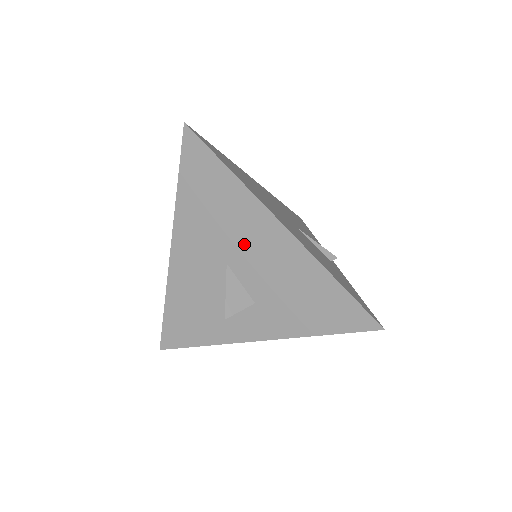
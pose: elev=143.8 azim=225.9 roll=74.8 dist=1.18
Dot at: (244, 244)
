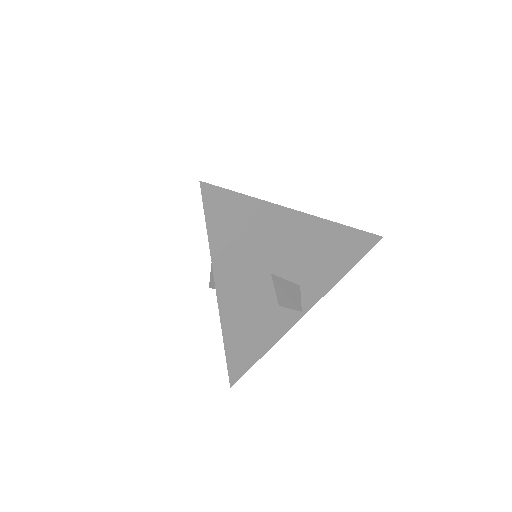
Dot at: (281, 248)
